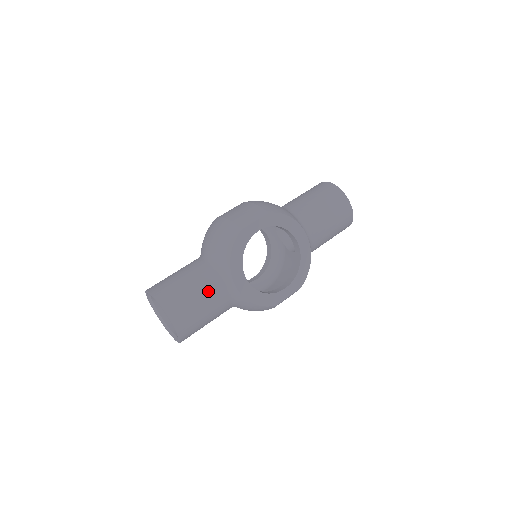
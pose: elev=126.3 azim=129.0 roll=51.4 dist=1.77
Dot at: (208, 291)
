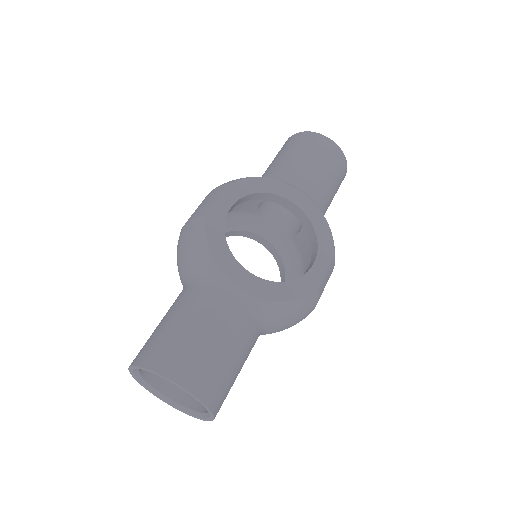
Dot at: (207, 315)
